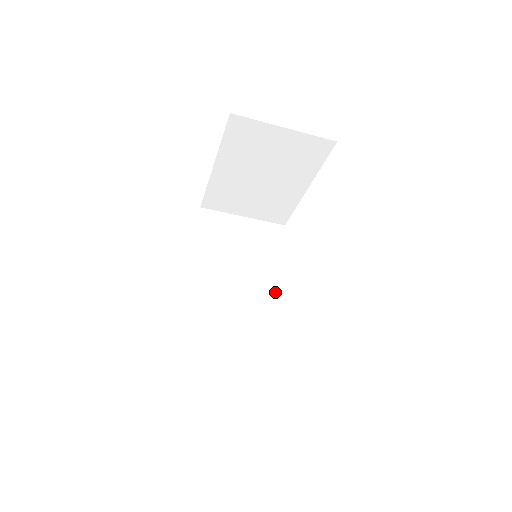
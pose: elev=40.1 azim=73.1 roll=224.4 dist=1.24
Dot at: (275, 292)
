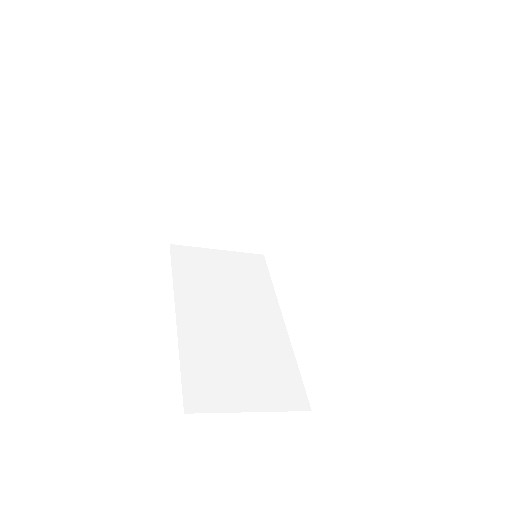
Dot at: (275, 317)
